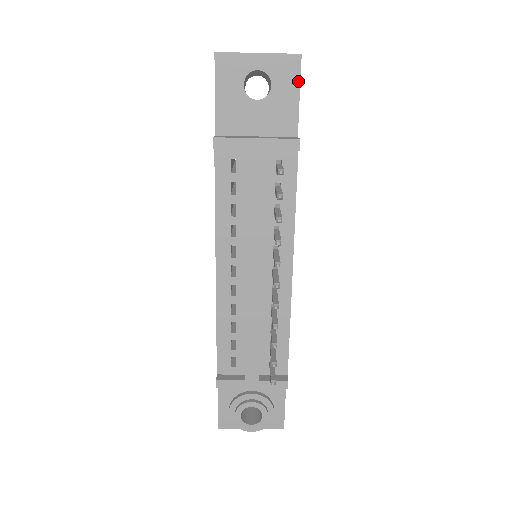
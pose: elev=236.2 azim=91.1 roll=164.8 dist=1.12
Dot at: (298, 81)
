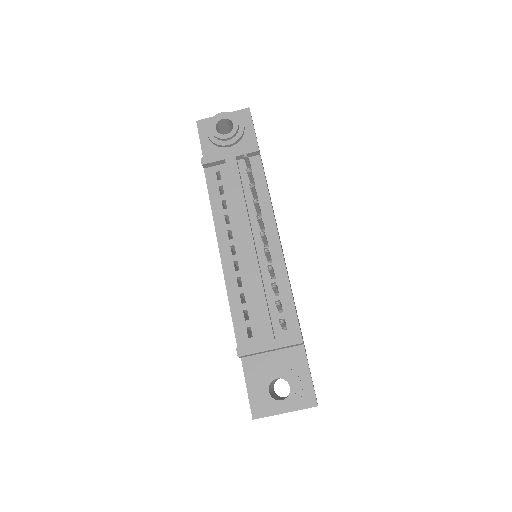
Dot at: (251, 122)
